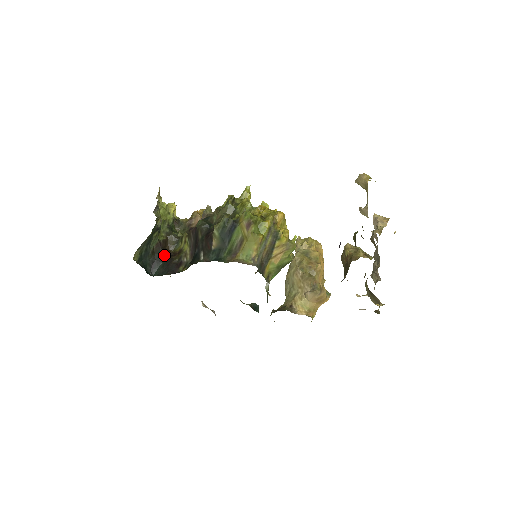
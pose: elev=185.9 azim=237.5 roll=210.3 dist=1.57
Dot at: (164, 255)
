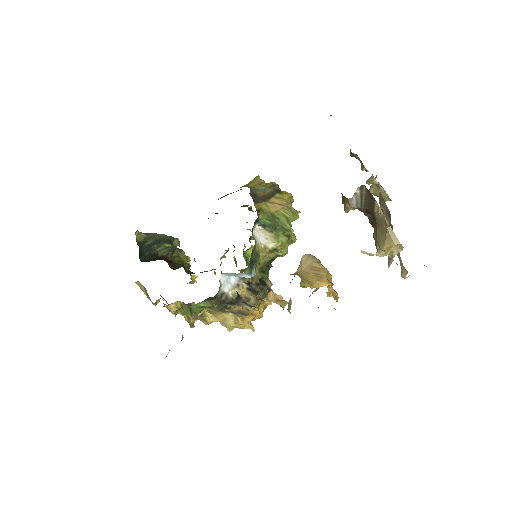
Dot at: occluded
